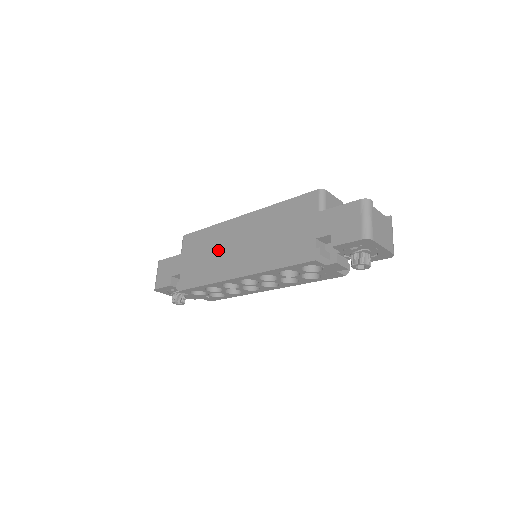
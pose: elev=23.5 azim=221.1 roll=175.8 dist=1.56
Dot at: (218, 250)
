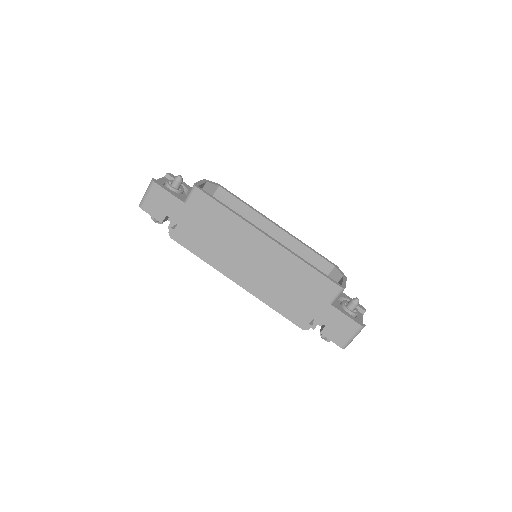
Dot at: (229, 243)
